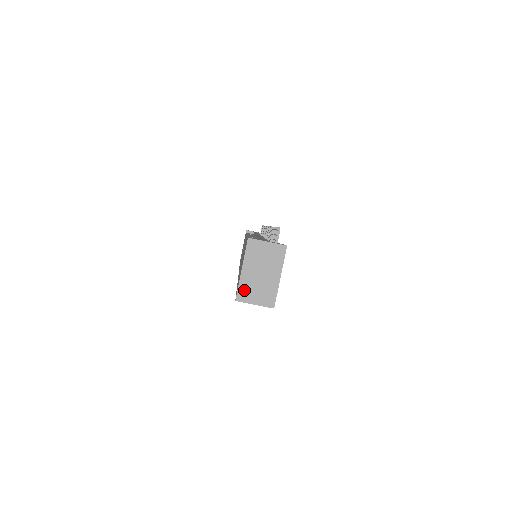
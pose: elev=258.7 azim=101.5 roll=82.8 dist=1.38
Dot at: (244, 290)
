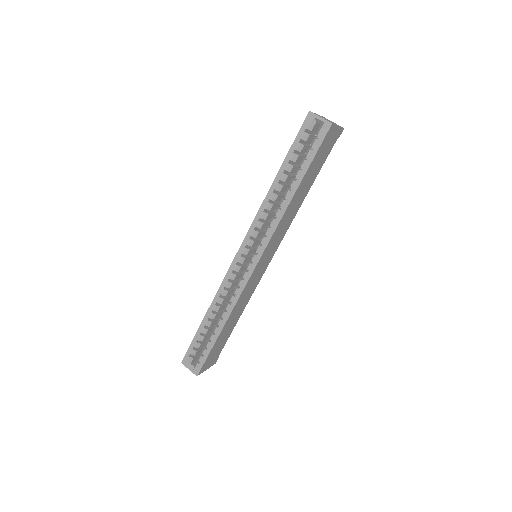
Dot at: (316, 114)
